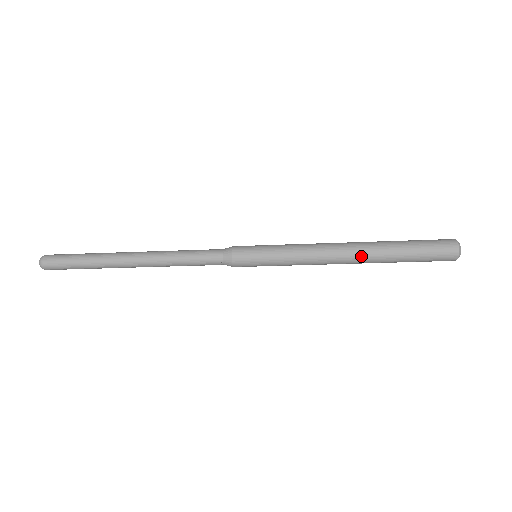
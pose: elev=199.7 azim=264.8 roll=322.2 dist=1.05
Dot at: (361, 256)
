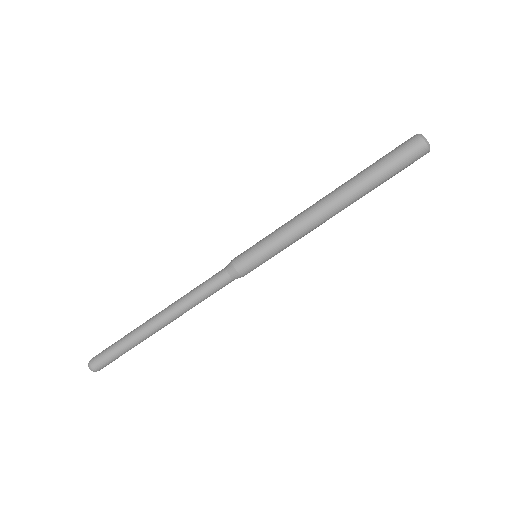
Dot at: (338, 193)
